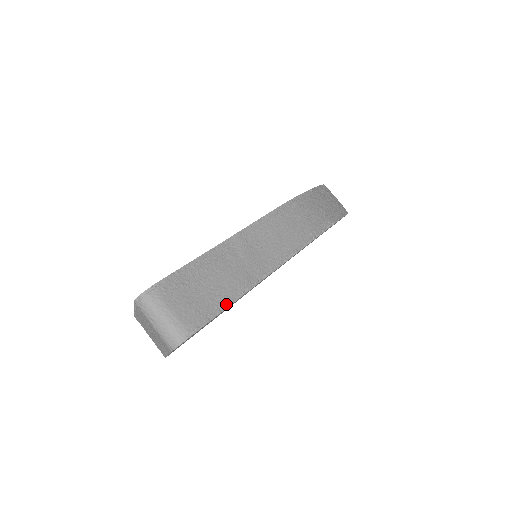
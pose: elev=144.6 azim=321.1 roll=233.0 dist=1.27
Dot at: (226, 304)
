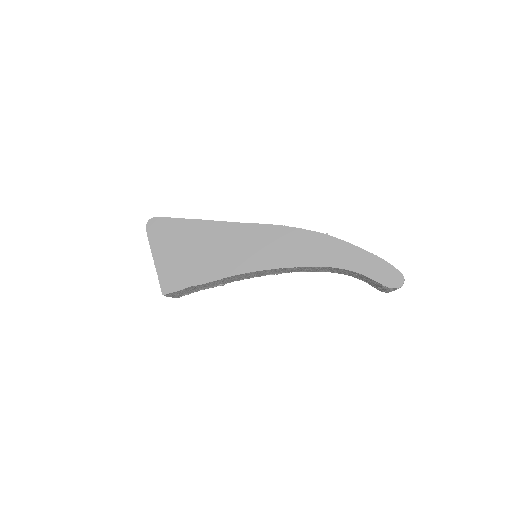
Dot at: (187, 219)
